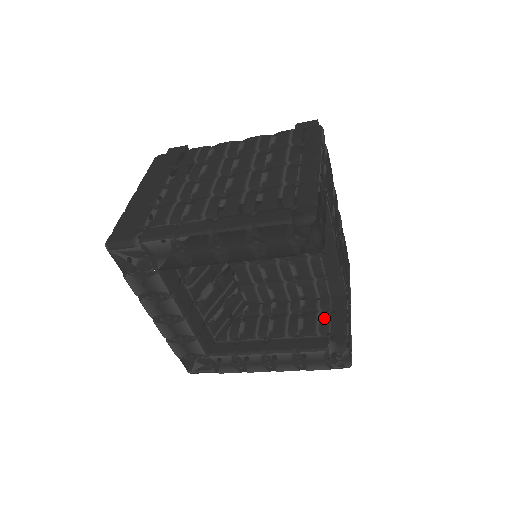
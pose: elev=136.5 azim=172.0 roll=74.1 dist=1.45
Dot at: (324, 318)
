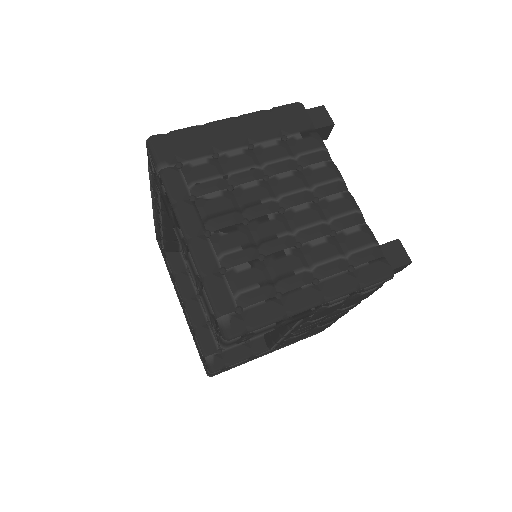
Dot at: occluded
